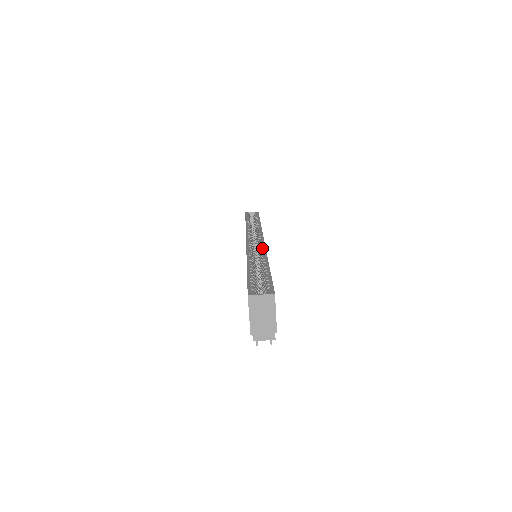
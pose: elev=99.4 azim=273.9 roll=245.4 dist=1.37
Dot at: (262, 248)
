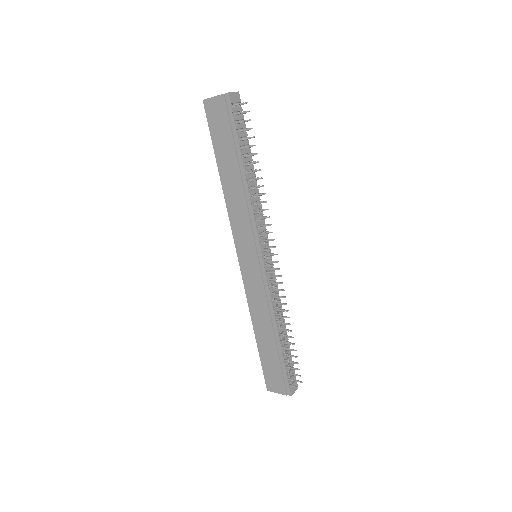
Dot at: occluded
